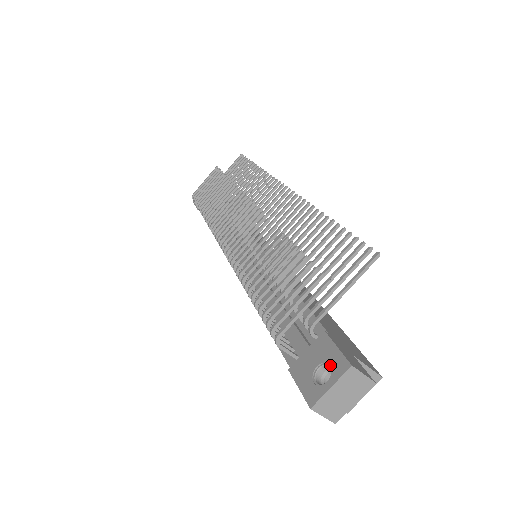
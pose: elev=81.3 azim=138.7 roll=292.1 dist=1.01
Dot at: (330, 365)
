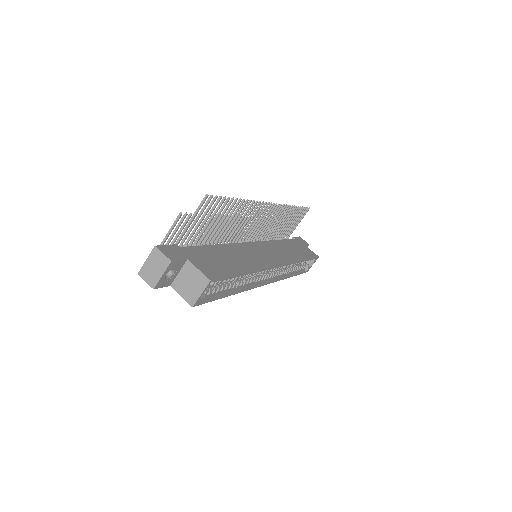
Dot at: occluded
